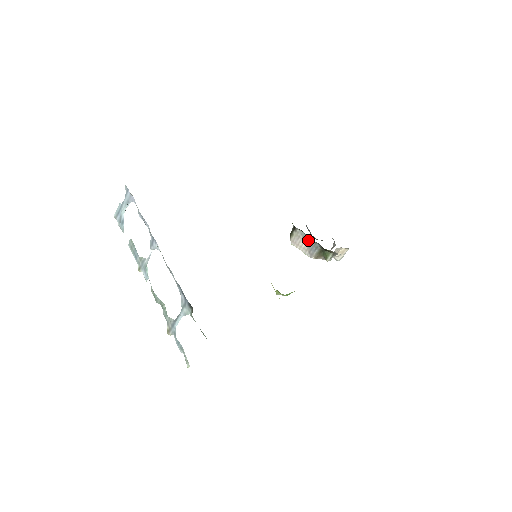
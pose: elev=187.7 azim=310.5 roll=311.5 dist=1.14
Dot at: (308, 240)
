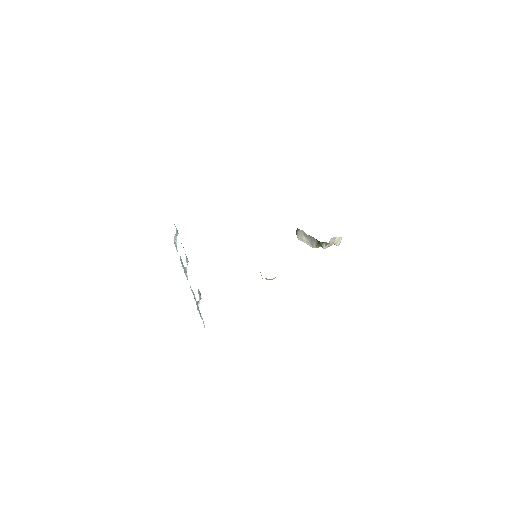
Dot at: (308, 236)
